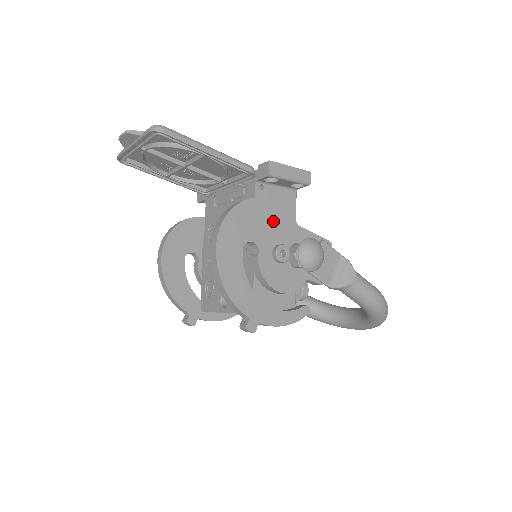
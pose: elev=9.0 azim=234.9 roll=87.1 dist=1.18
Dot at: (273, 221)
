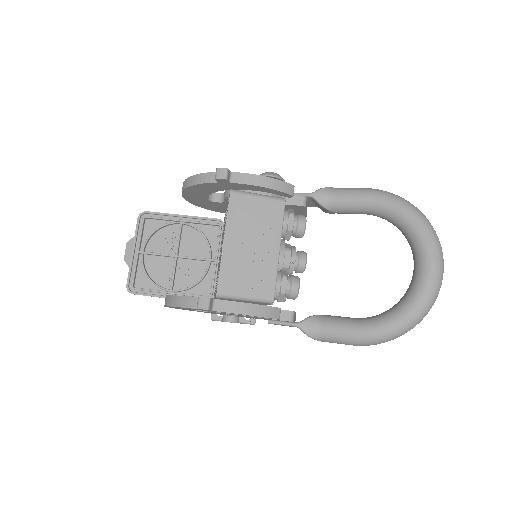
Dot at: occluded
